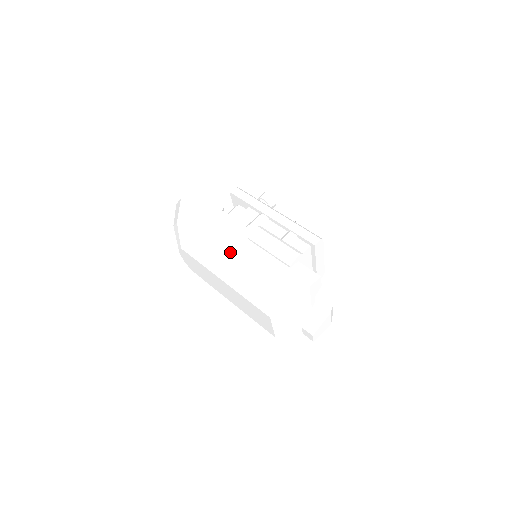
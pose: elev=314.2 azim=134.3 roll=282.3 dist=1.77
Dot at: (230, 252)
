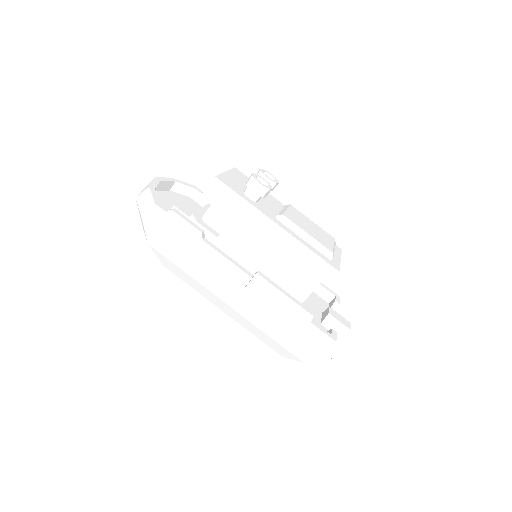
Dot at: (225, 297)
